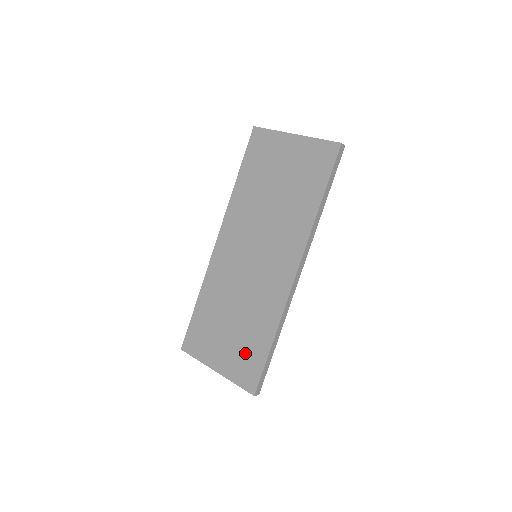
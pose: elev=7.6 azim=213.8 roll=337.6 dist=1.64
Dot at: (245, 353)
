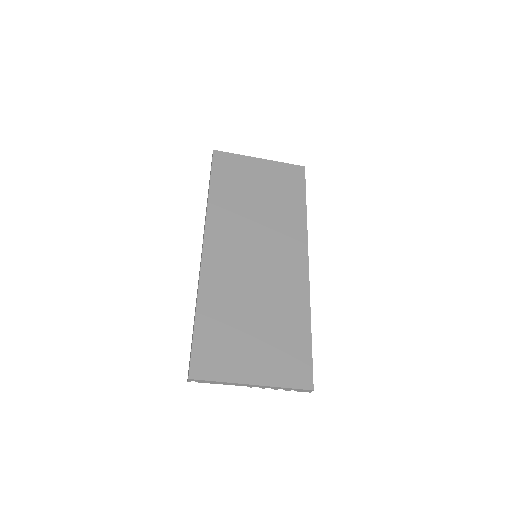
Dot at: (284, 349)
